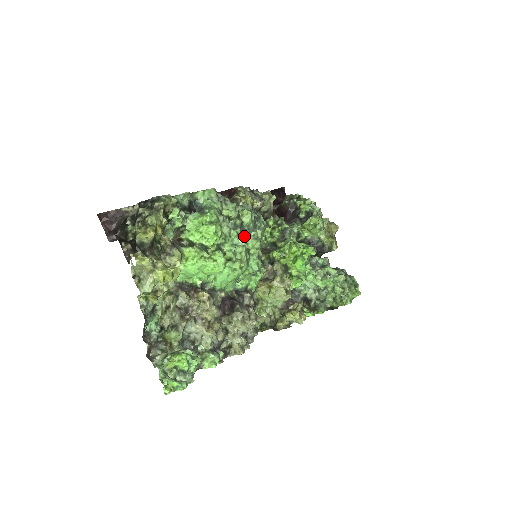
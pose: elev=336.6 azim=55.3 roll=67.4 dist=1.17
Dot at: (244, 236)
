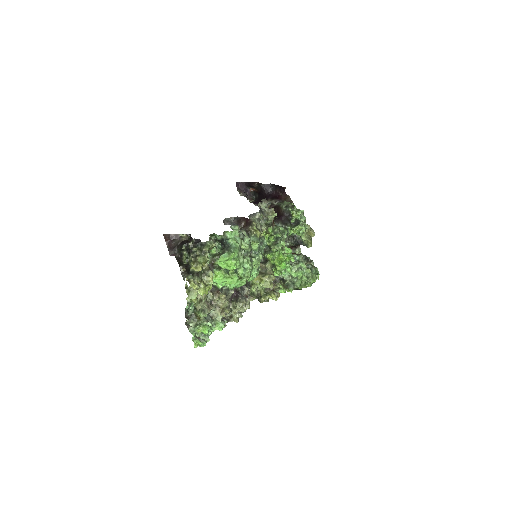
Dot at: (251, 259)
